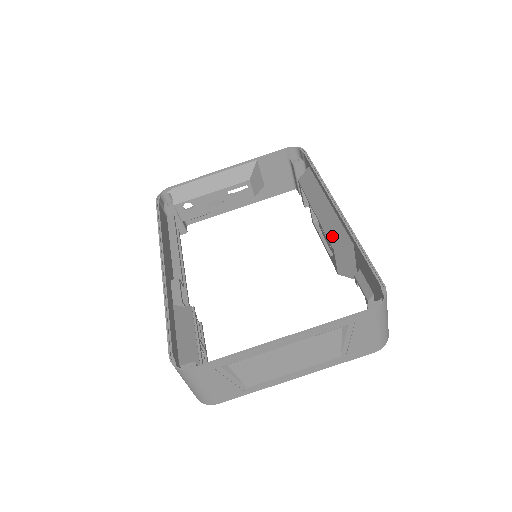
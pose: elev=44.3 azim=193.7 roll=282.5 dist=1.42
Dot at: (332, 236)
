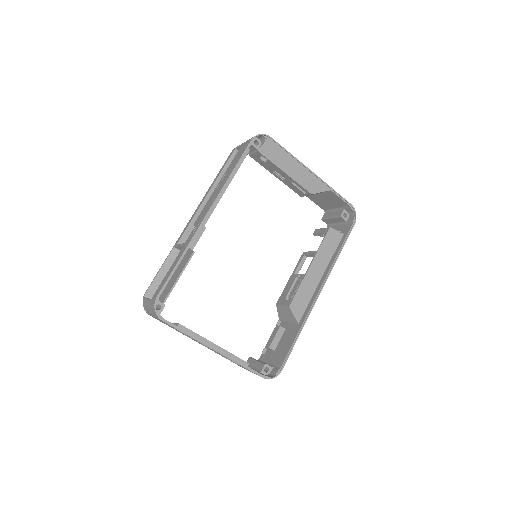
Dot at: (298, 298)
